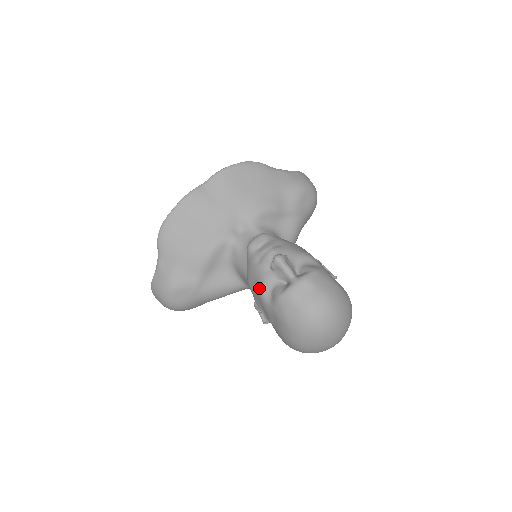
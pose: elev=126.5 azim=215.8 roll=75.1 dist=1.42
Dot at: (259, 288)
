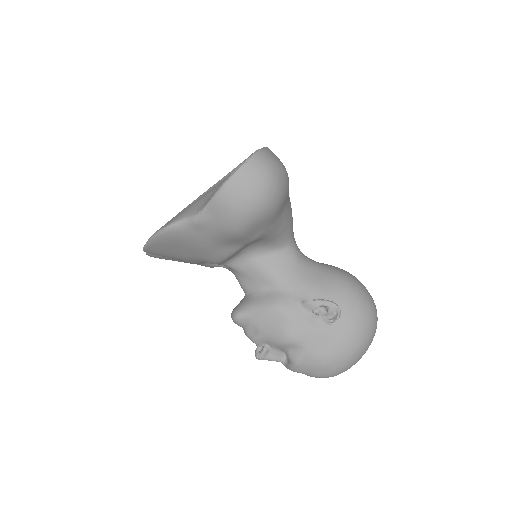
Dot at: occluded
